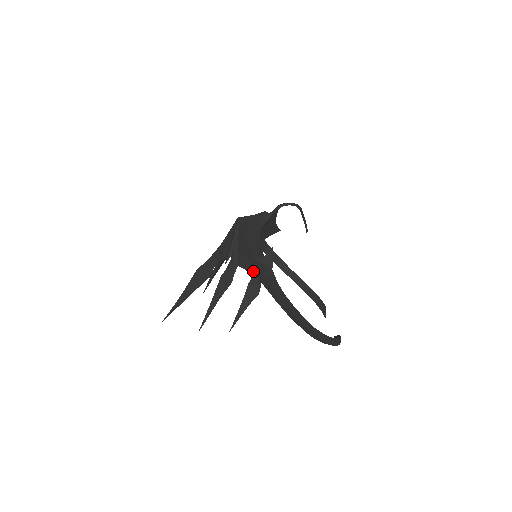
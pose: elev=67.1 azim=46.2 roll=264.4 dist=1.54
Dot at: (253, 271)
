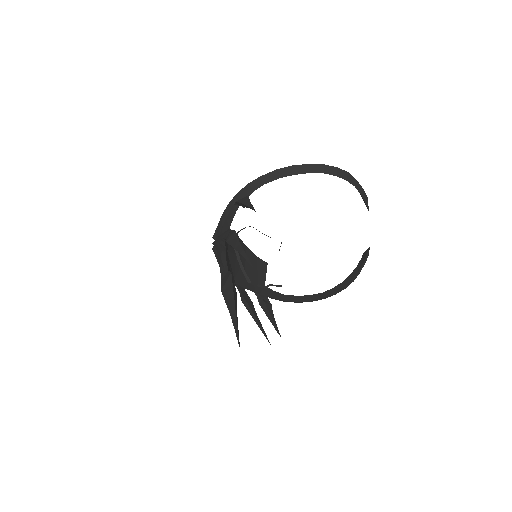
Dot at: (234, 204)
